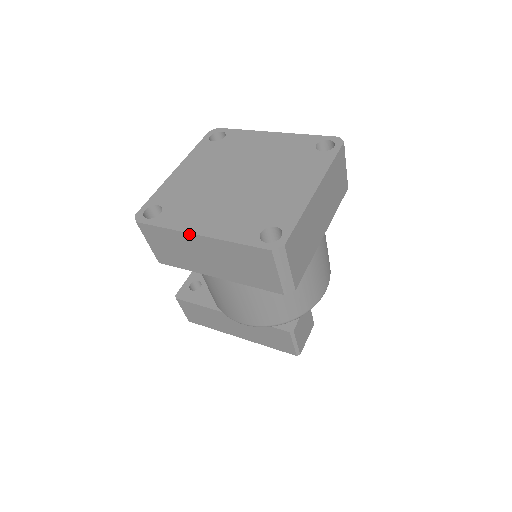
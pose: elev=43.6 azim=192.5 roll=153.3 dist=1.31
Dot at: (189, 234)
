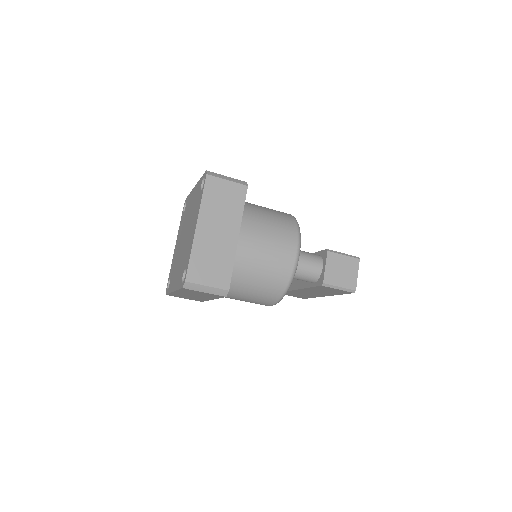
Dot at: (173, 292)
